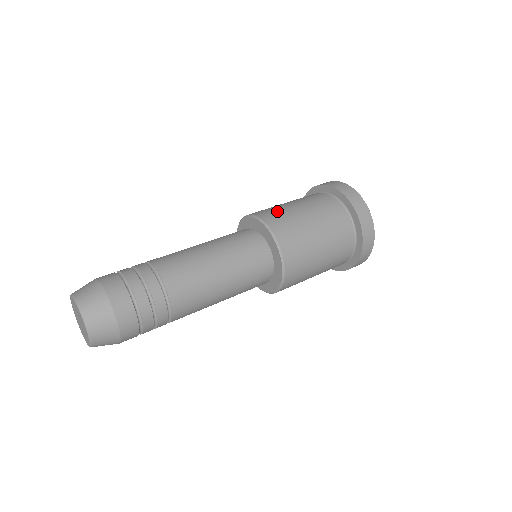
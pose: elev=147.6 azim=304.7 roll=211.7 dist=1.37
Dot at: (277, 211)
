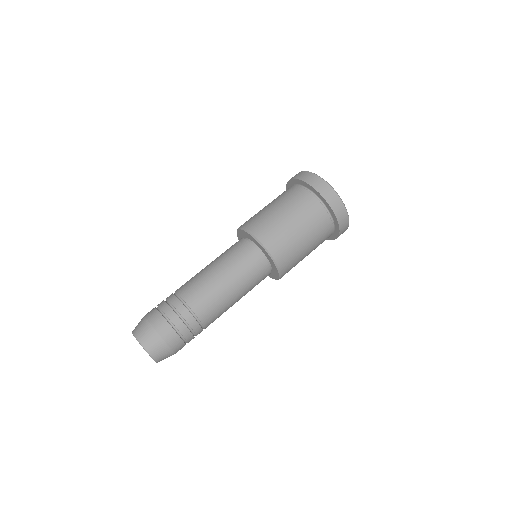
Dot at: (258, 218)
